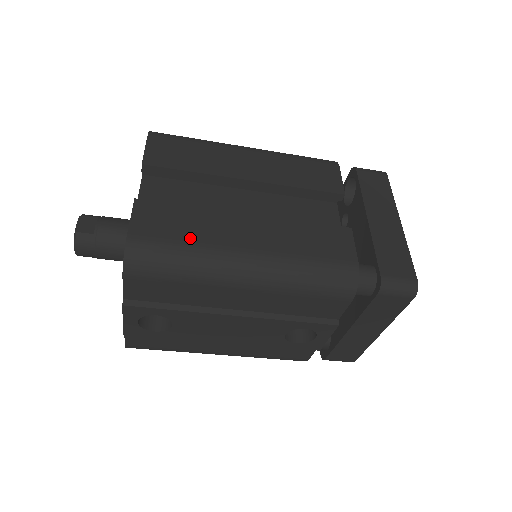
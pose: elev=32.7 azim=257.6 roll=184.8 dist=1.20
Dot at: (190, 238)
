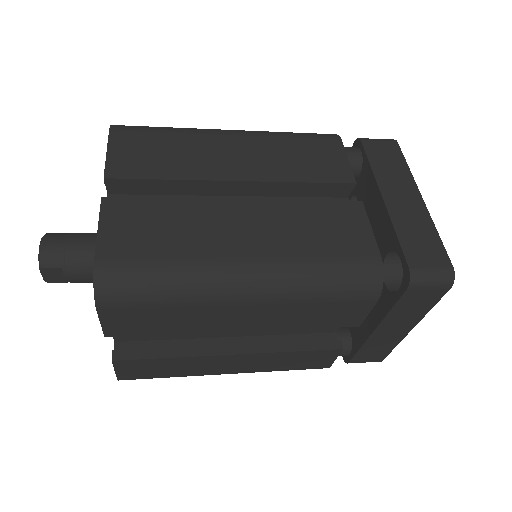
Dot at: (174, 374)
